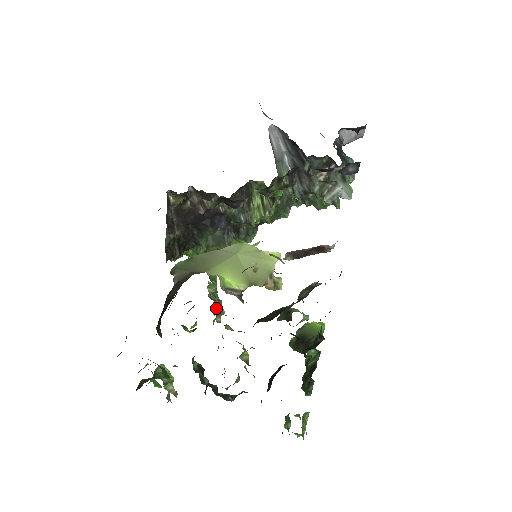
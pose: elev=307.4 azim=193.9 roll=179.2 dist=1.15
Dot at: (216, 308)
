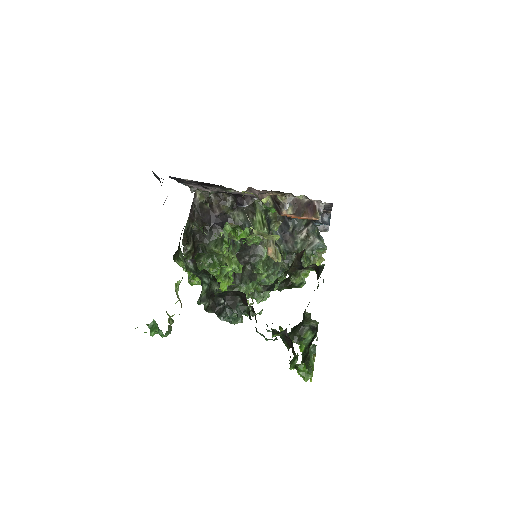
Dot at: occluded
